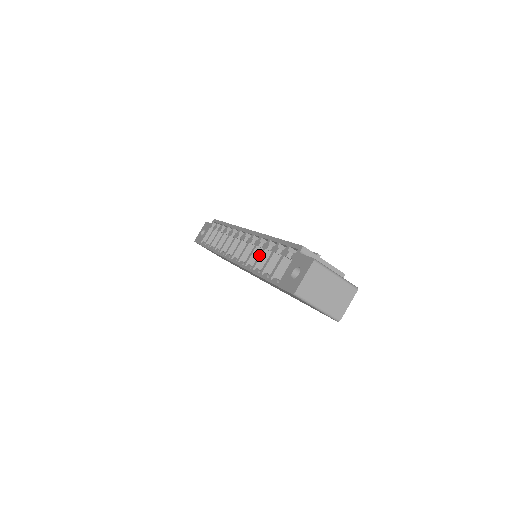
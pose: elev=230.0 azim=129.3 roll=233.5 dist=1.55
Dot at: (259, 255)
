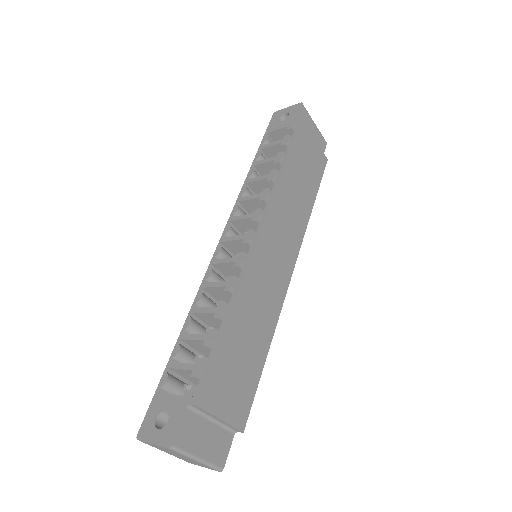
Dot at: (208, 308)
